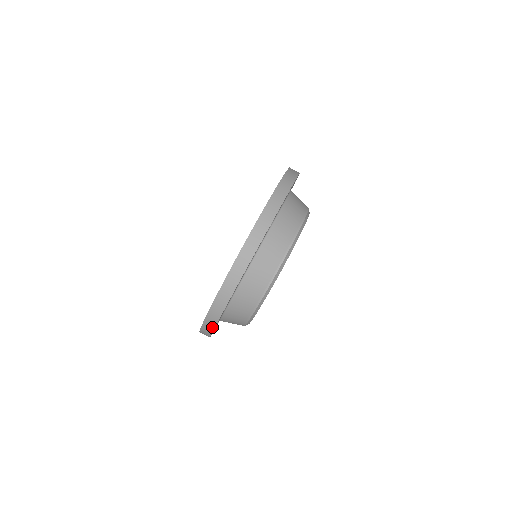
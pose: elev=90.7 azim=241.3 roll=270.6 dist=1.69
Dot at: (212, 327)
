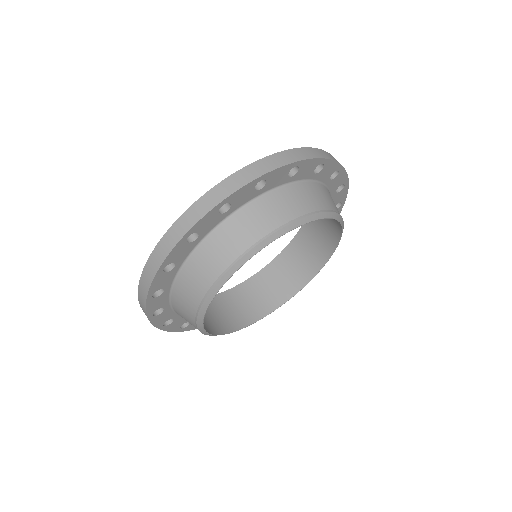
Dot at: (259, 174)
